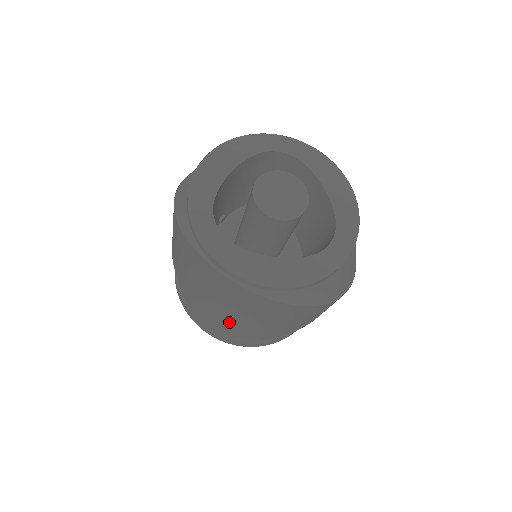
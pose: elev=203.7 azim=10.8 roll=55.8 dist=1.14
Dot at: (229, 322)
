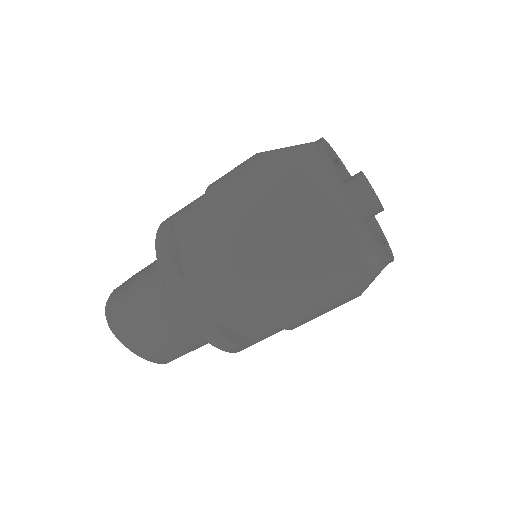
Dot at: (269, 290)
